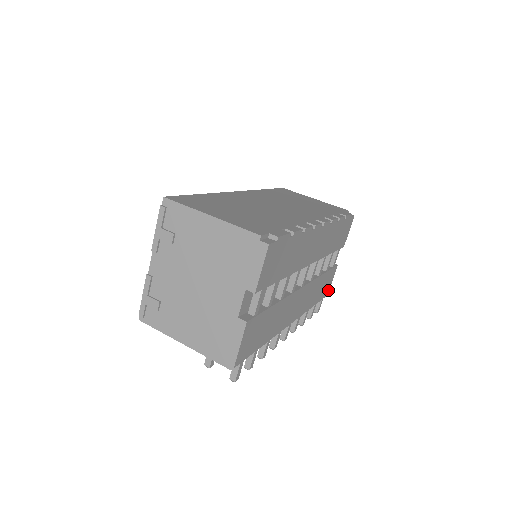
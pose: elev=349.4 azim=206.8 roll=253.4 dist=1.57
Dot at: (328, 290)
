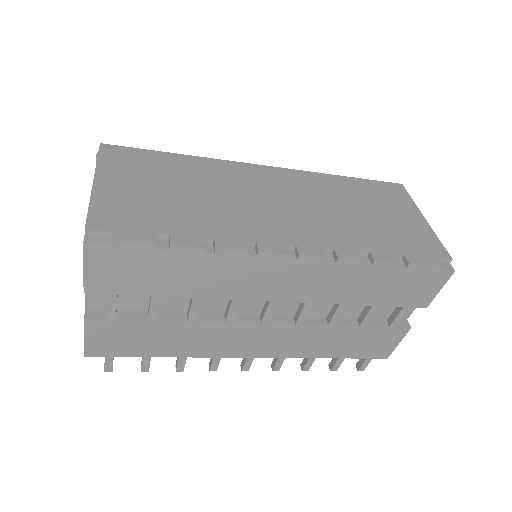
Dot at: (388, 352)
